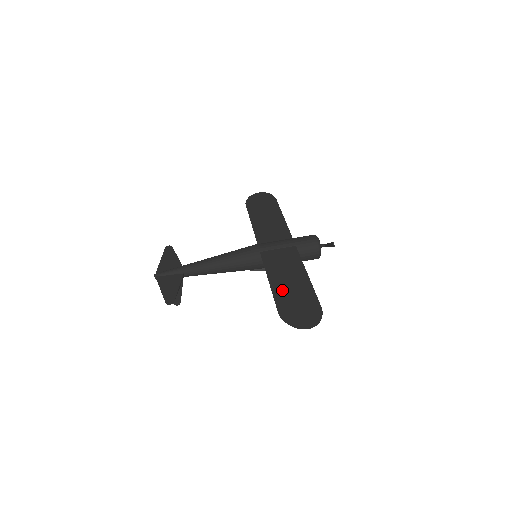
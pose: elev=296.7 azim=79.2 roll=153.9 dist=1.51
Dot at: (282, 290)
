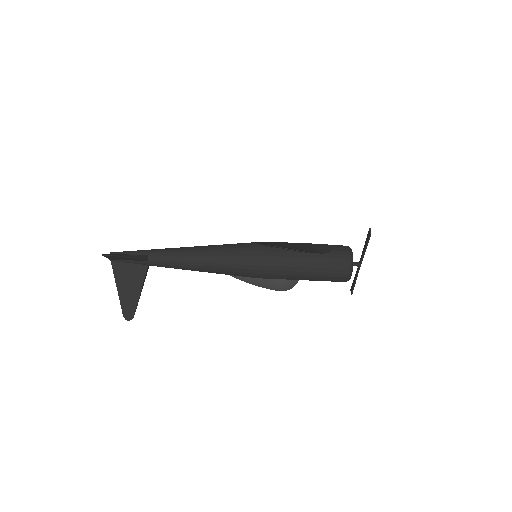
Dot at: occluded
